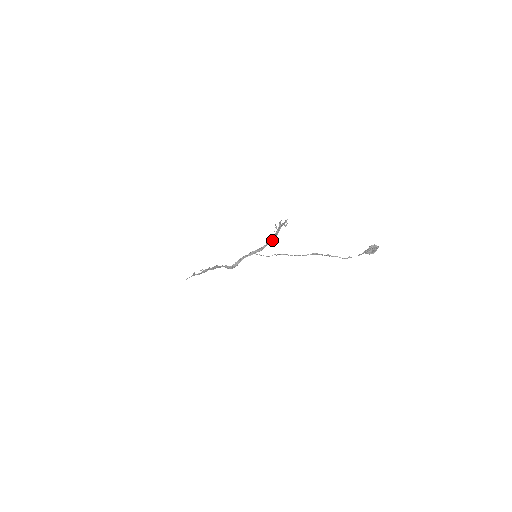
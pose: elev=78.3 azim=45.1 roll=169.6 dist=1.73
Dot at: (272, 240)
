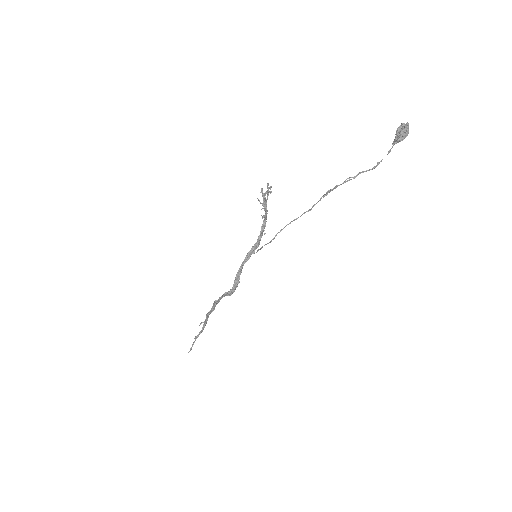
Dot at: (265, 225)
